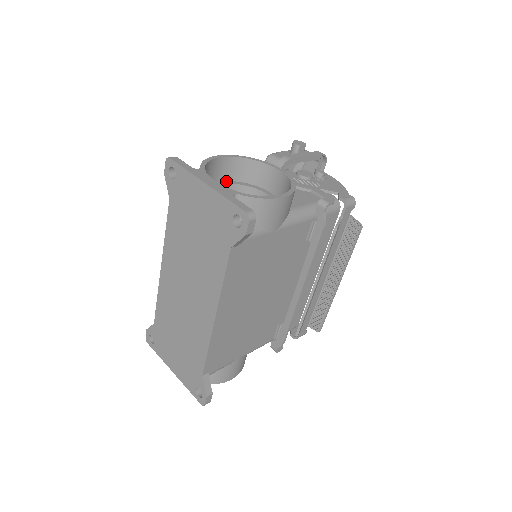
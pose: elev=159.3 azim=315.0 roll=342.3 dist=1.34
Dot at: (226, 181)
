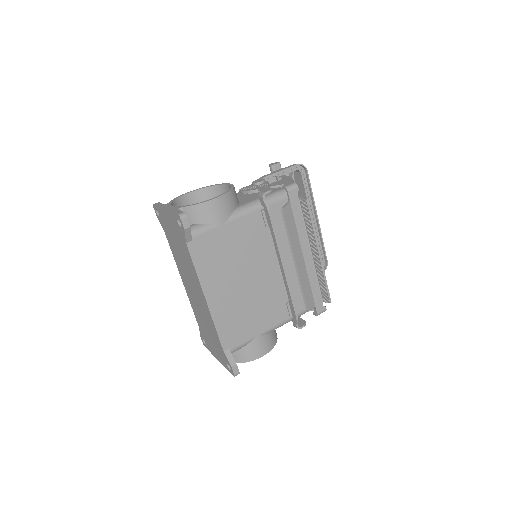
Dot at: occluded
